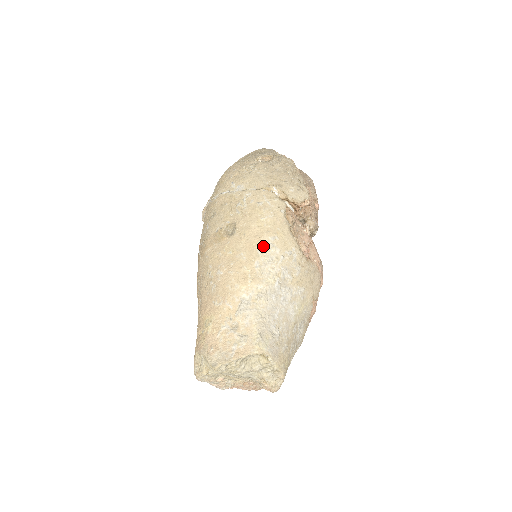
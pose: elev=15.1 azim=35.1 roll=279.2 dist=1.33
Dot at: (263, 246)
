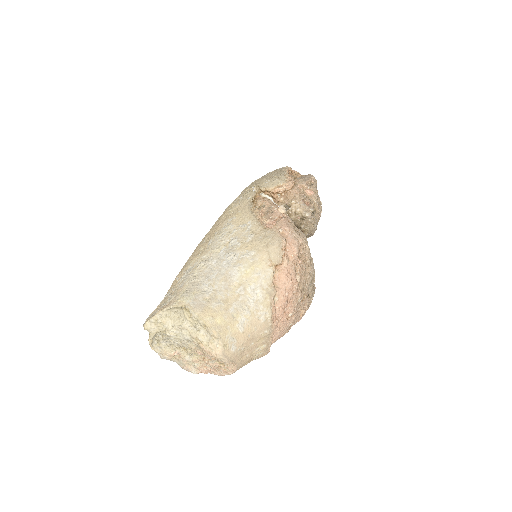
Dot at: (221, 228)
